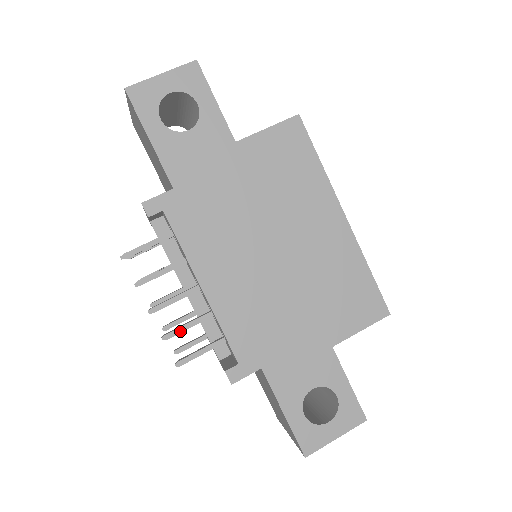
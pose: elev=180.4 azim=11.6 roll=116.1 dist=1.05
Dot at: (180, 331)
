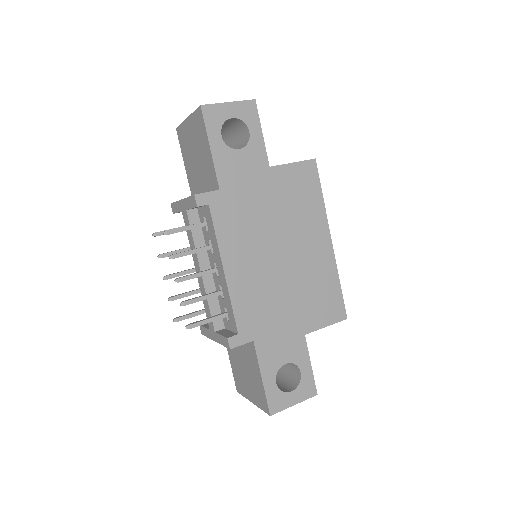
Dot at: (196, 301)
